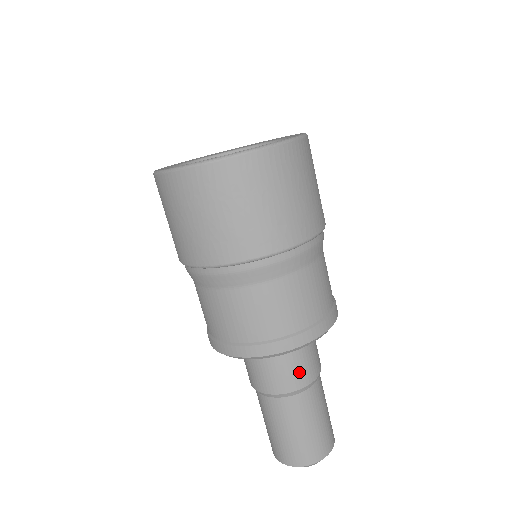
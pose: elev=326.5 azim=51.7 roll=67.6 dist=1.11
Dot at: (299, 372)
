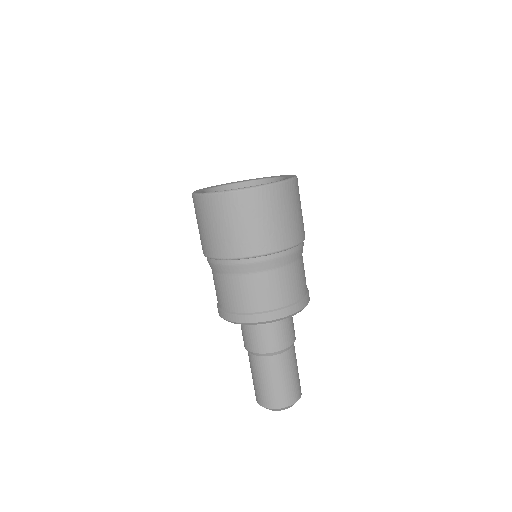
Dot at: (257, 342)
